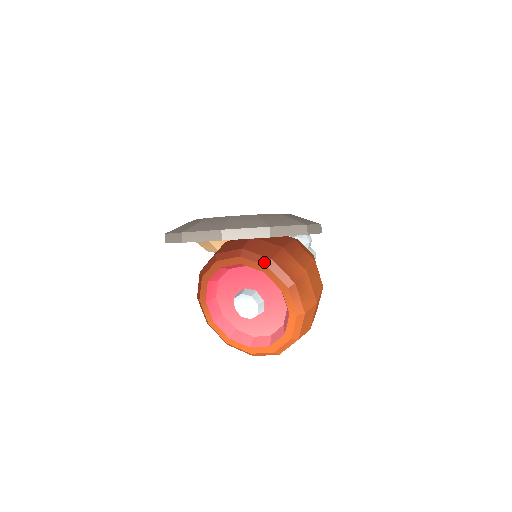
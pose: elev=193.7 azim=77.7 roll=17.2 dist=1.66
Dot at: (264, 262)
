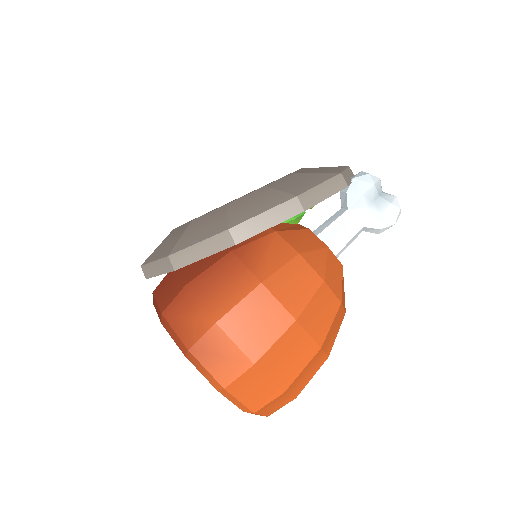
Dot at: (160, 317)
